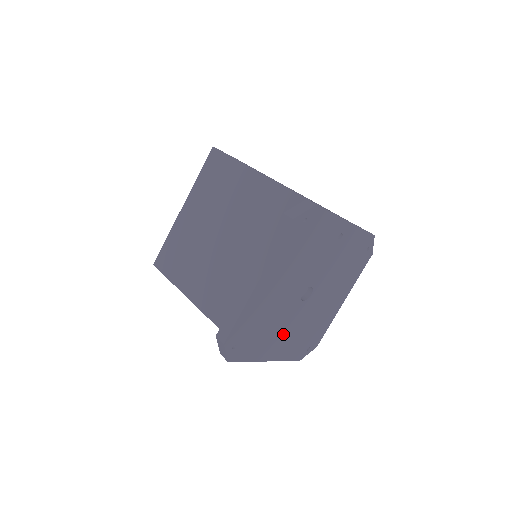
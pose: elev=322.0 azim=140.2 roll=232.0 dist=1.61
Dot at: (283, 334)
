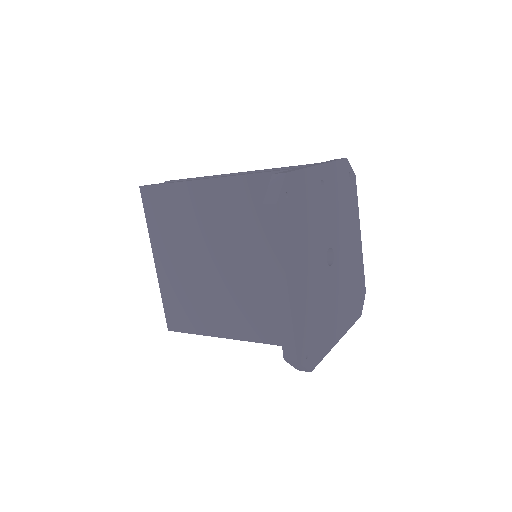
Dot at: (335, 307)
